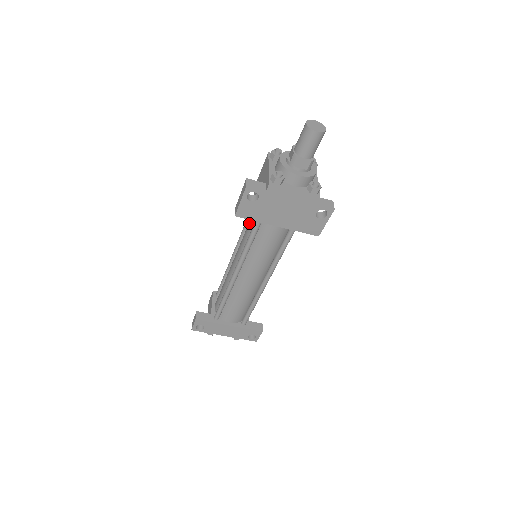
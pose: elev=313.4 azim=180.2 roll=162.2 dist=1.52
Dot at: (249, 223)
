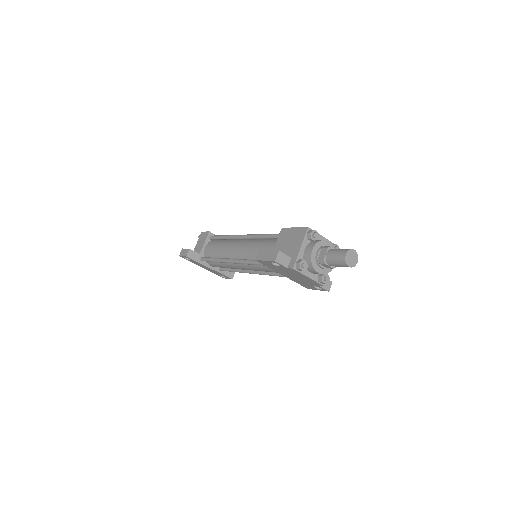
Dot at: (264, 248)
